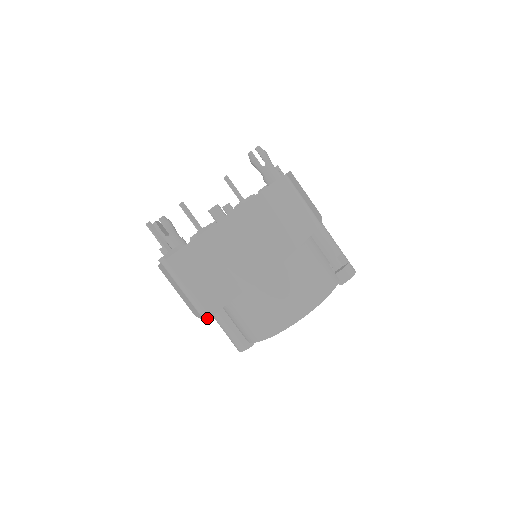
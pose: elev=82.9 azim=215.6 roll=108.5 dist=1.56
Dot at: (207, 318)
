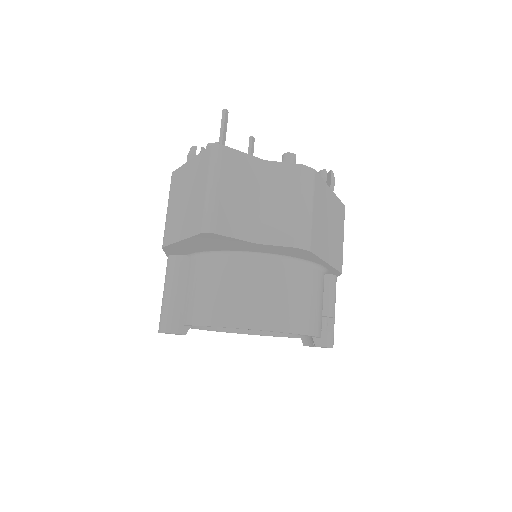
Dot at: (209, 231)
